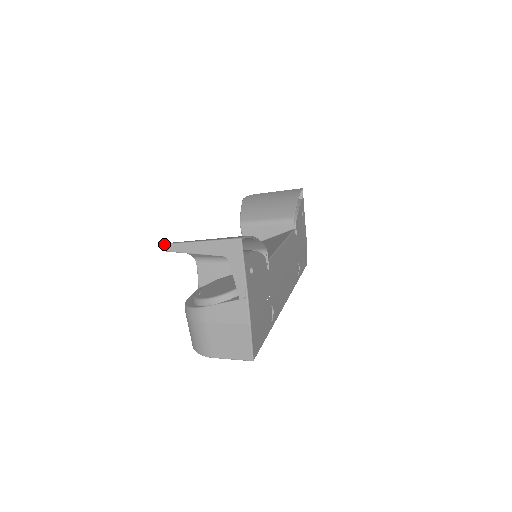
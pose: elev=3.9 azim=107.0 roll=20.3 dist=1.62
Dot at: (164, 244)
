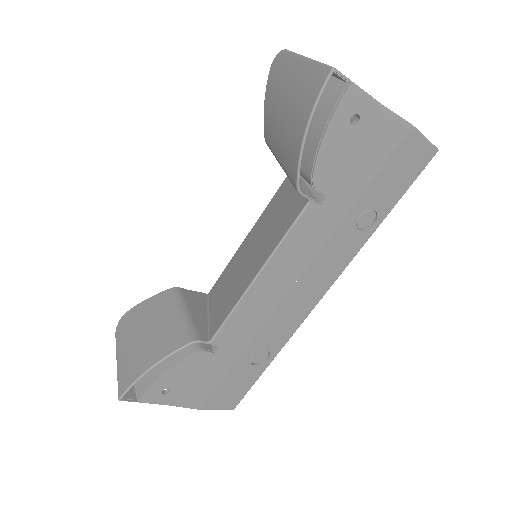
Dot at: (115, 332)
